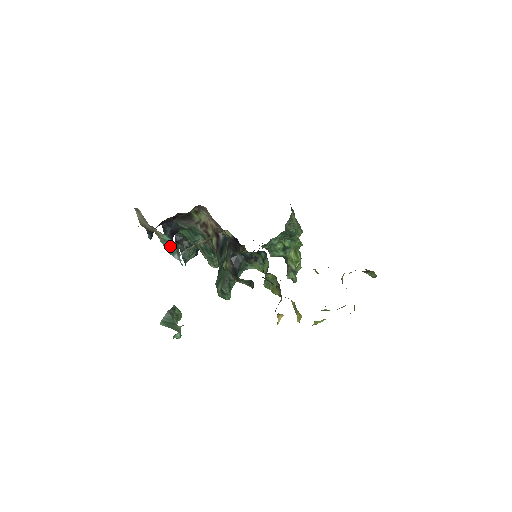
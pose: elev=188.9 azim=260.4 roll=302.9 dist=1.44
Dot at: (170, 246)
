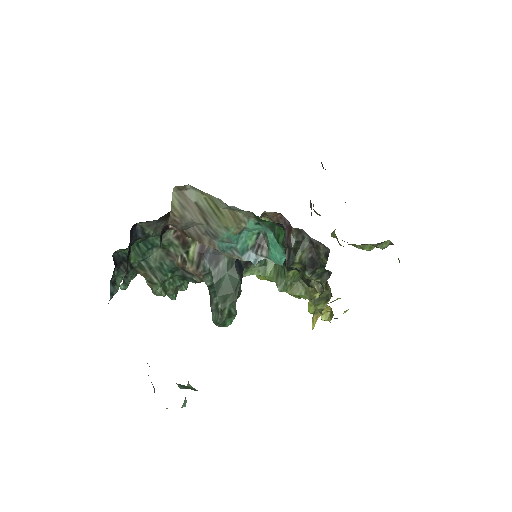
Dot at: (241, 241)
